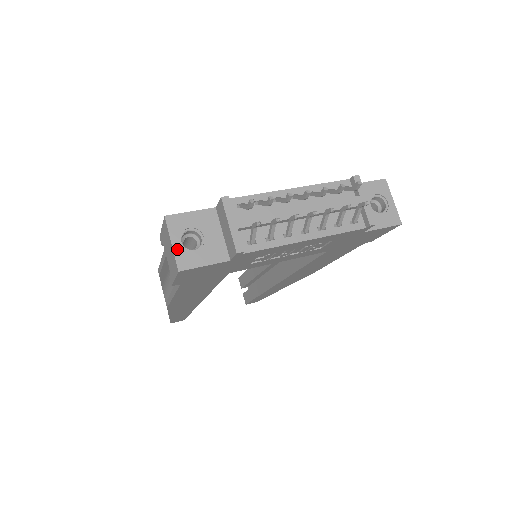
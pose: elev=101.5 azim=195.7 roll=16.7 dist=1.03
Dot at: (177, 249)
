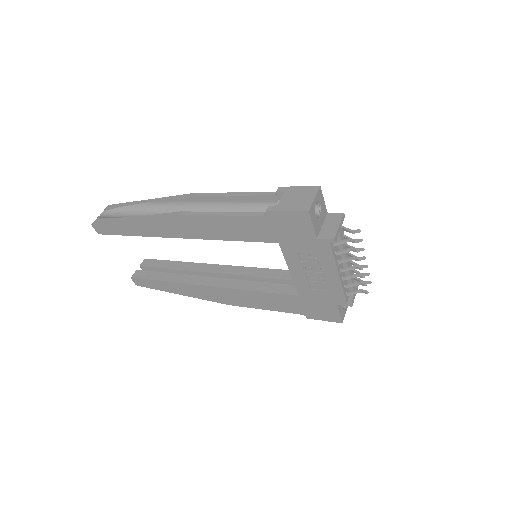
Dot at: (314, 203)
